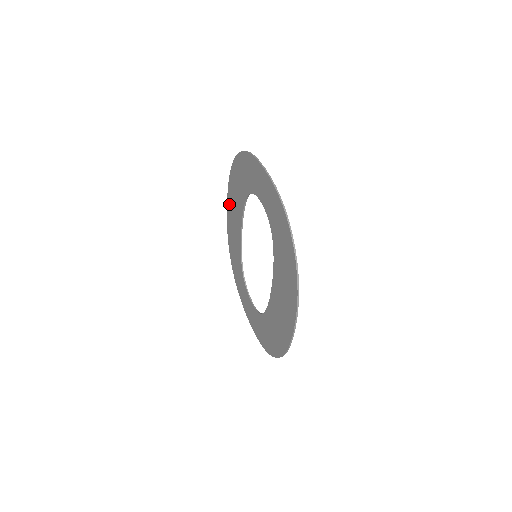
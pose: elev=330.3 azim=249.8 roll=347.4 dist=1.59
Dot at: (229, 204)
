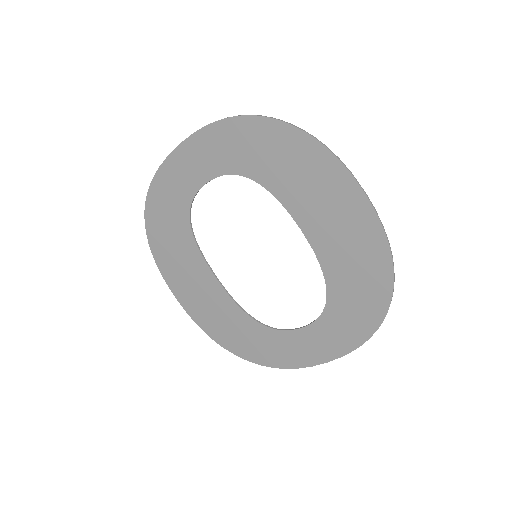
Dot at: (181, 294)
